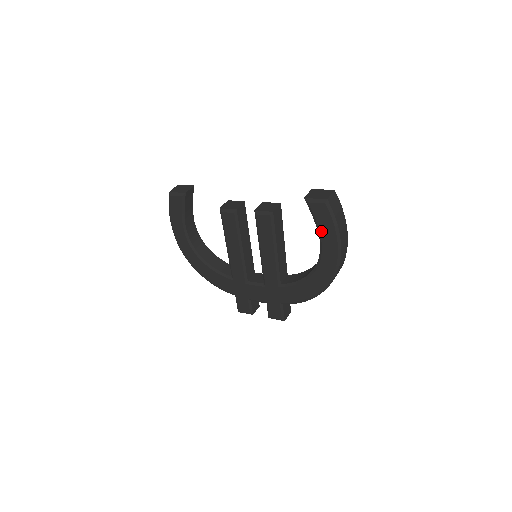
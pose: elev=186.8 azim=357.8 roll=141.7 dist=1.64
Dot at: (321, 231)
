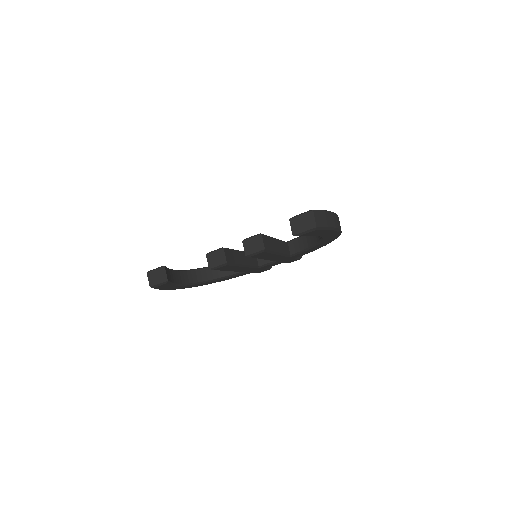
Dot at: (318, 235)
